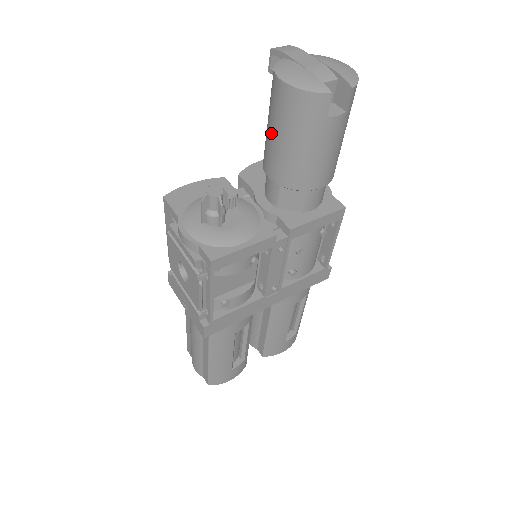
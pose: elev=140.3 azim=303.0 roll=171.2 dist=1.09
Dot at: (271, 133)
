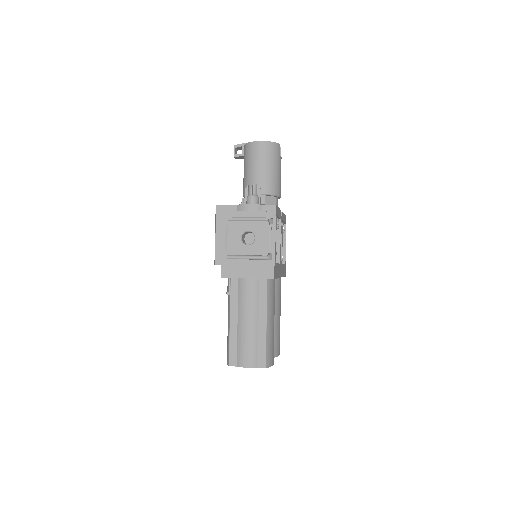
Dot at: (256, 169)
